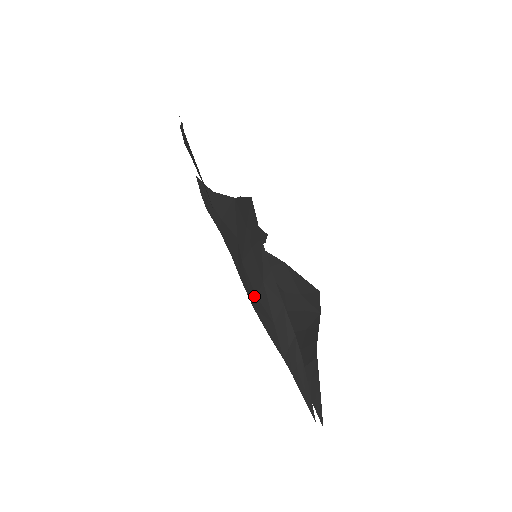
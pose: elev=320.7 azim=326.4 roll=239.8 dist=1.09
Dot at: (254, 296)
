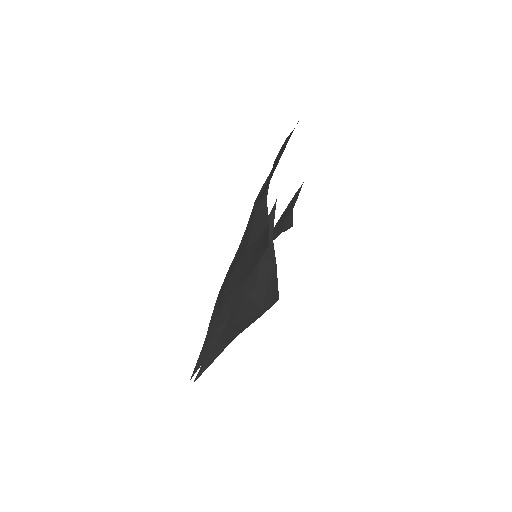
Dot at: (223, 291)
